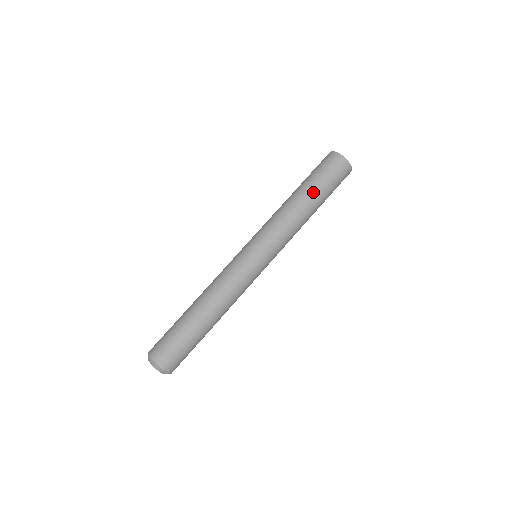
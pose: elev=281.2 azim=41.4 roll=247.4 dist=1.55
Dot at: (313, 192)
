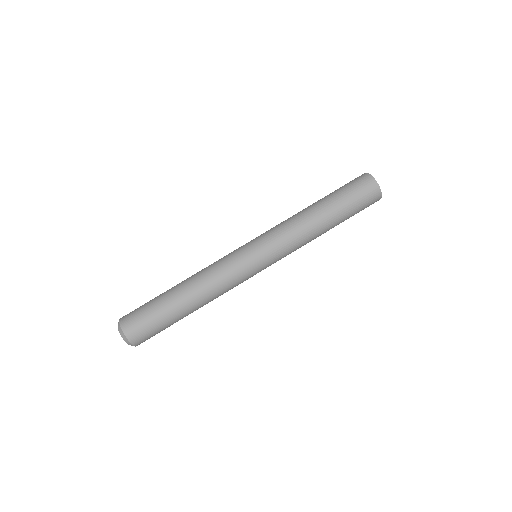
Dot at: (328, 201)
